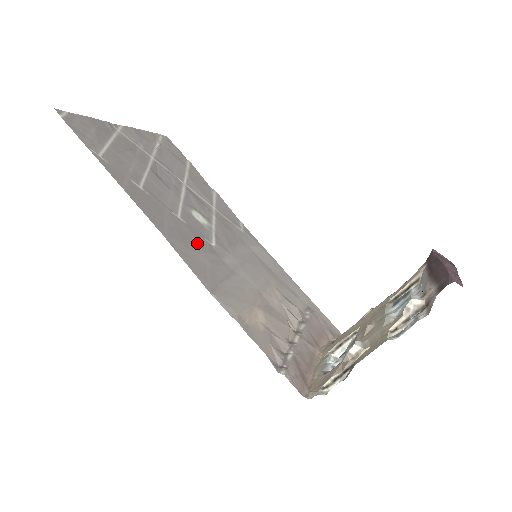
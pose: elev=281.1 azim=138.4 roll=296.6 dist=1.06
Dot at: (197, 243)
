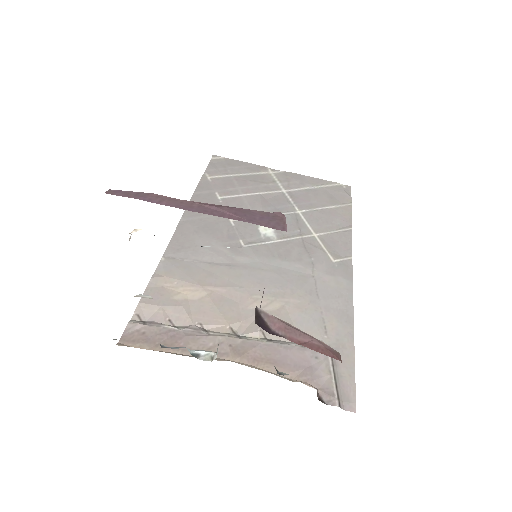
Dot at: (218, 236)
